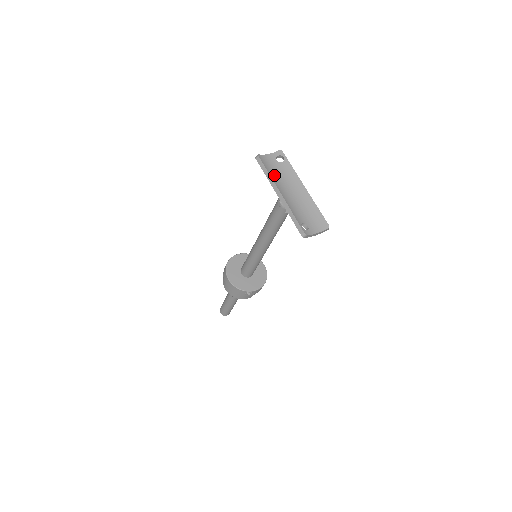
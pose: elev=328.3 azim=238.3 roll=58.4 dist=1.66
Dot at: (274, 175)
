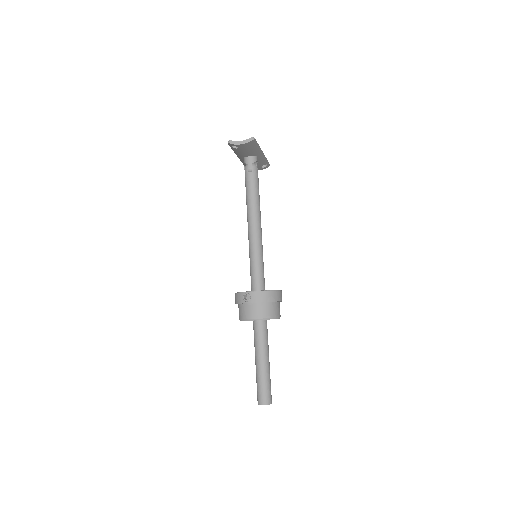
Dot at: occluded
